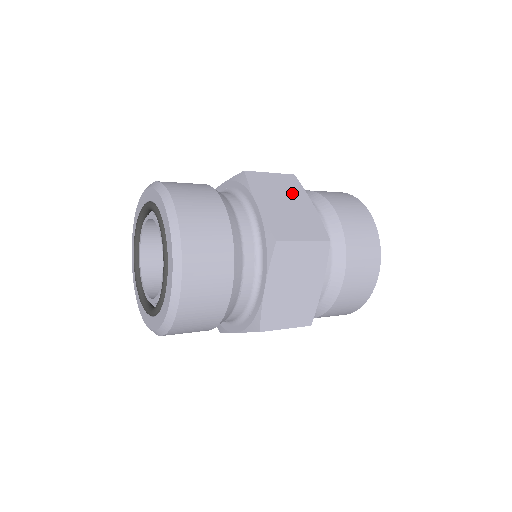
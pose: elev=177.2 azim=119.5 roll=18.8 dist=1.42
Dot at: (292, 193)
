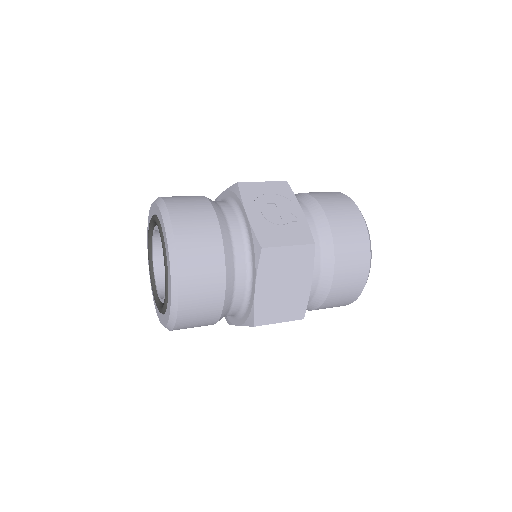
Dot at: (298, 270)
